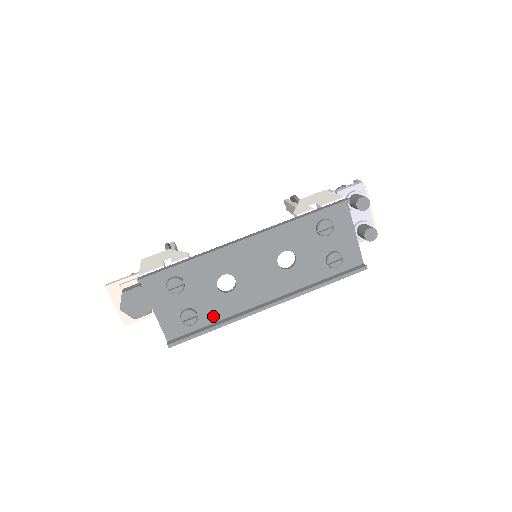
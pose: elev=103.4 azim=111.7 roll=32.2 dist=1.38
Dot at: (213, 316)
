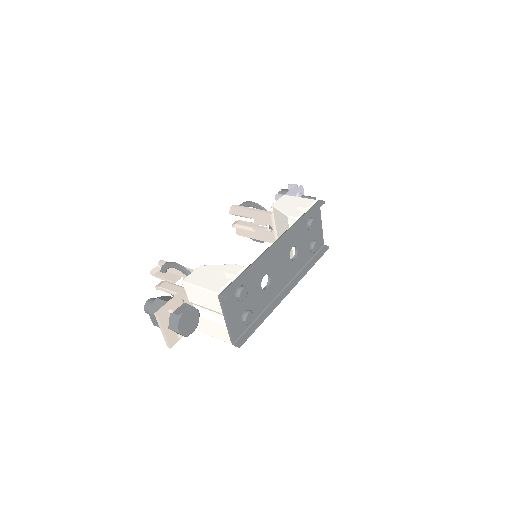
Dot at: (258, 311)
